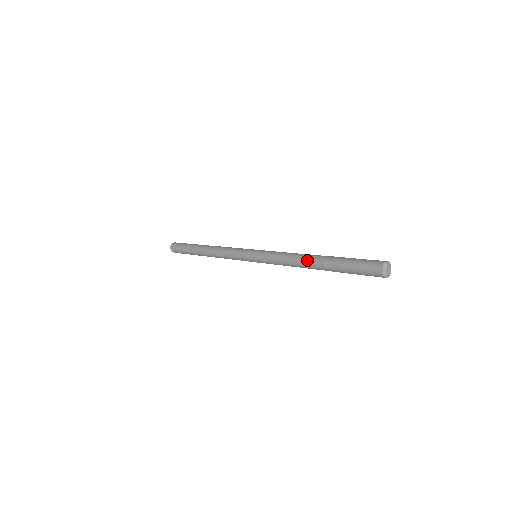
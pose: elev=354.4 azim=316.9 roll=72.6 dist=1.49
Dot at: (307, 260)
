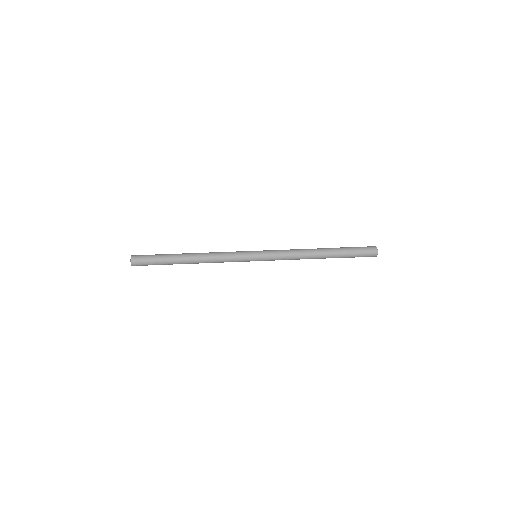
Dot at: (316, 258)
